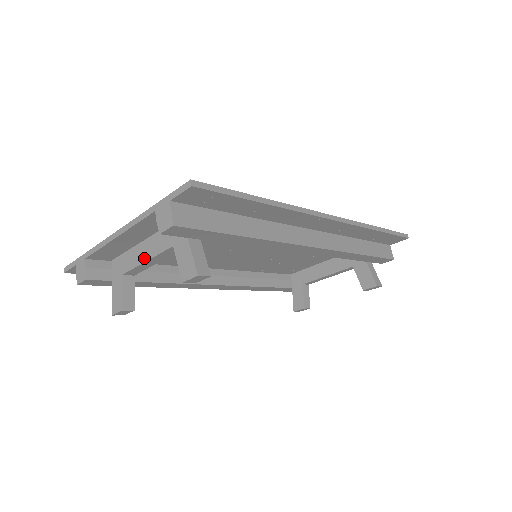
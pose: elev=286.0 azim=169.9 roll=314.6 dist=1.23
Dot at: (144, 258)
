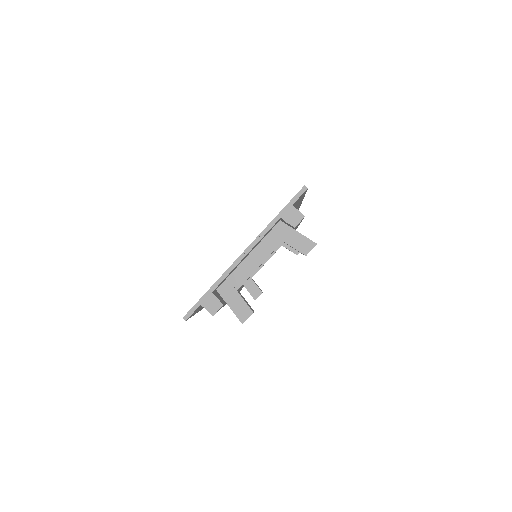
Dot at: (257, 265)
